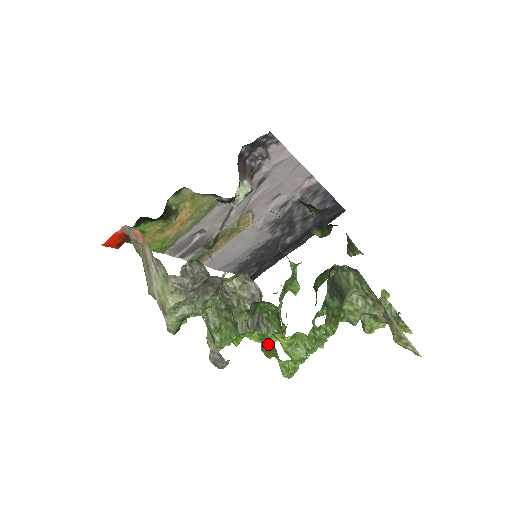
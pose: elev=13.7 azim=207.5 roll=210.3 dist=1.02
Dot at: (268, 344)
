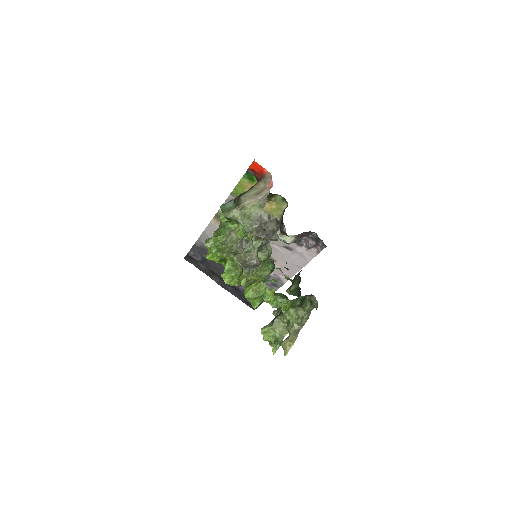
Dot at: (262, 274)
